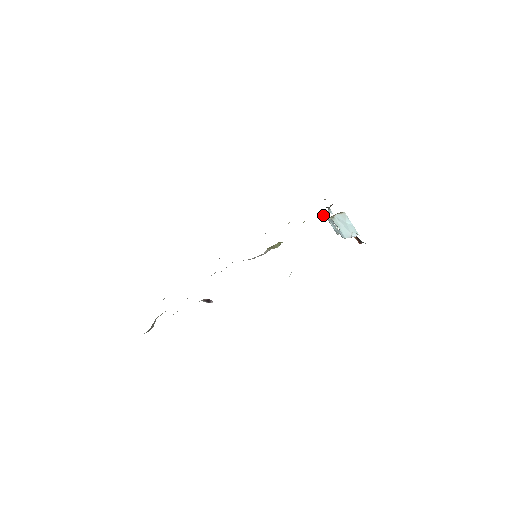
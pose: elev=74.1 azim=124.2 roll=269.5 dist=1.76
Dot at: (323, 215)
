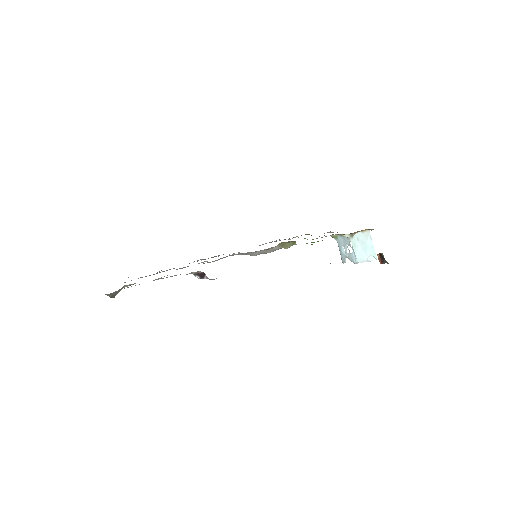
Dot at: (336, 237)
